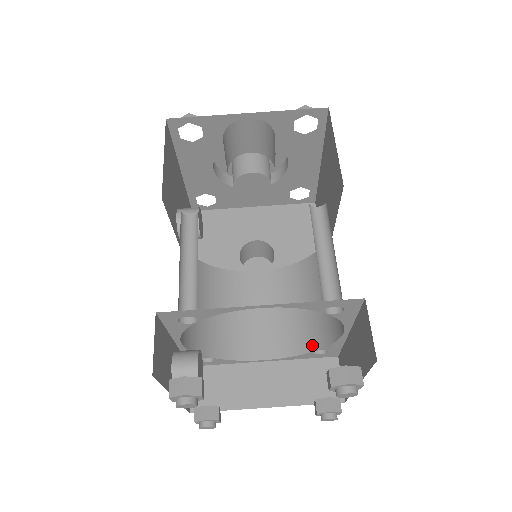
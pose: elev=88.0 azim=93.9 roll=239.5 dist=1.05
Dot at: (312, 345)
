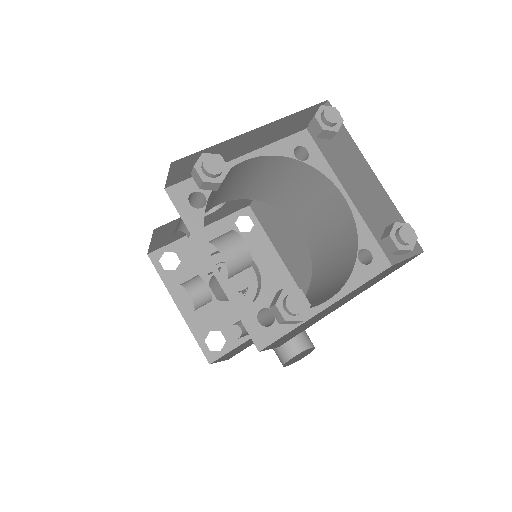
Dot at: (353, 258)
